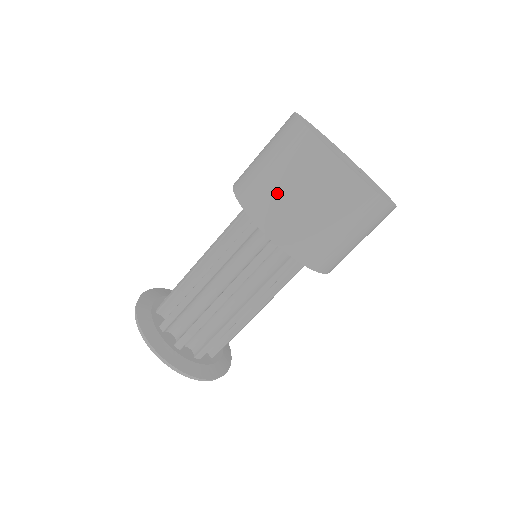
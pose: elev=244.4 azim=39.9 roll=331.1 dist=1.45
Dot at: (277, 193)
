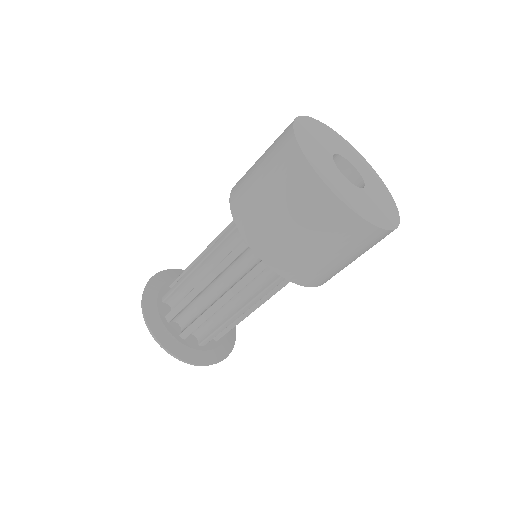
Dot at: (305, 254)
